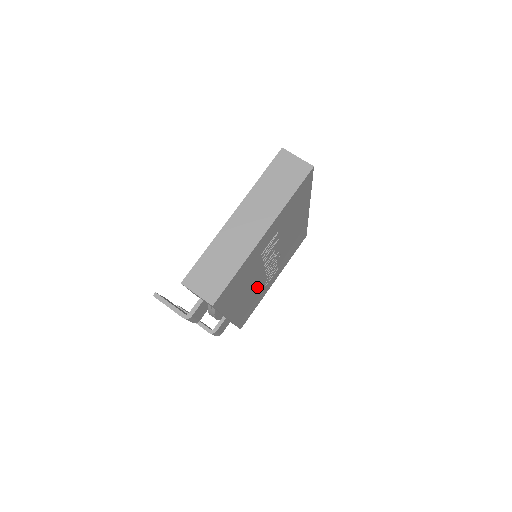
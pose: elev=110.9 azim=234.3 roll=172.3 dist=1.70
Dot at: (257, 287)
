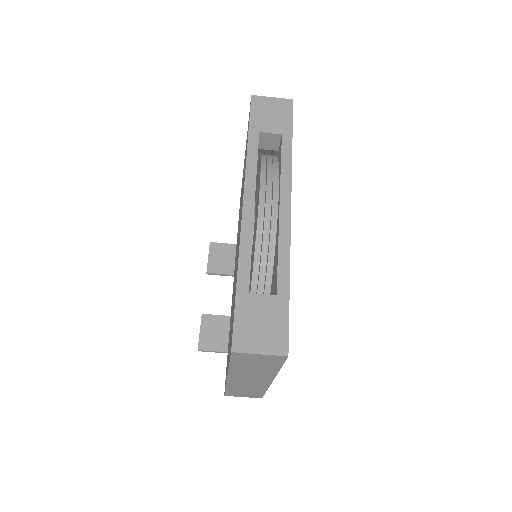
Dot at: occluded
